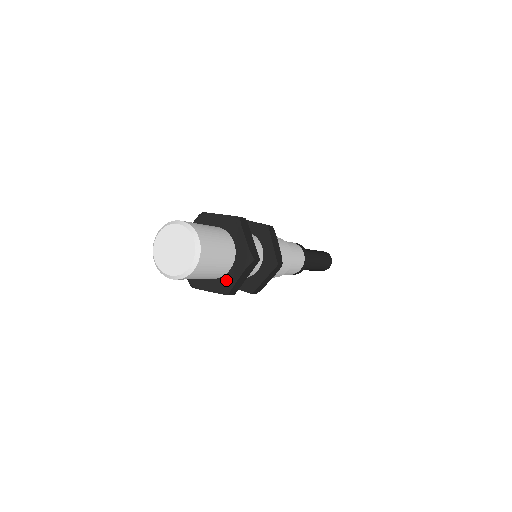
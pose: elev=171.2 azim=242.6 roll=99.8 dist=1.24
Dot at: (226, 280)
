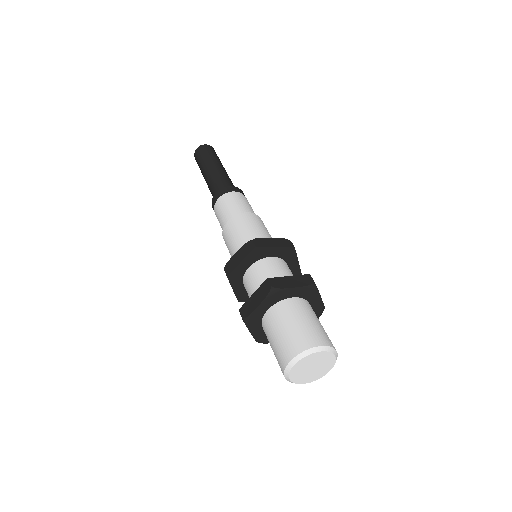
Dot at: occluded
